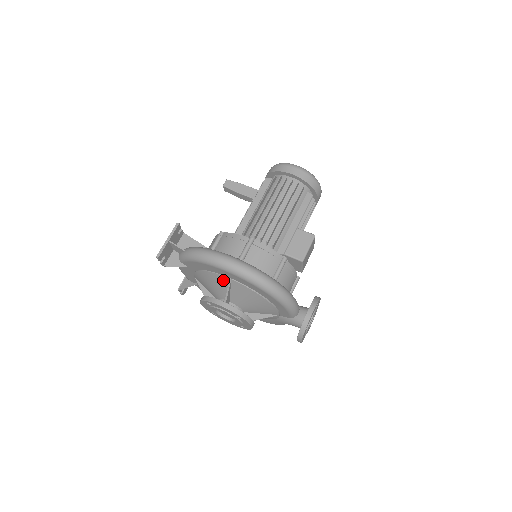
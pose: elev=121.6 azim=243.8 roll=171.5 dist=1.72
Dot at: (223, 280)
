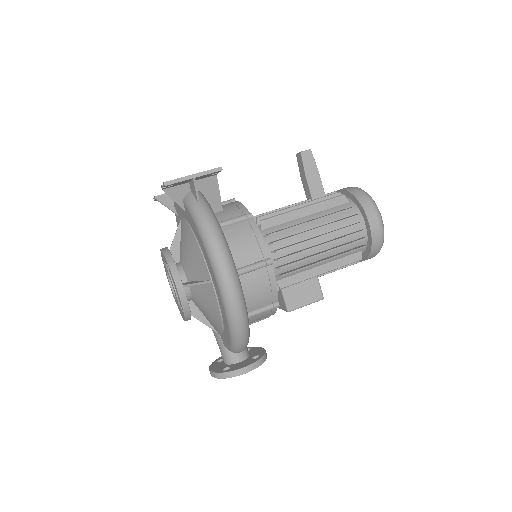
Dot at: (204, 271)
